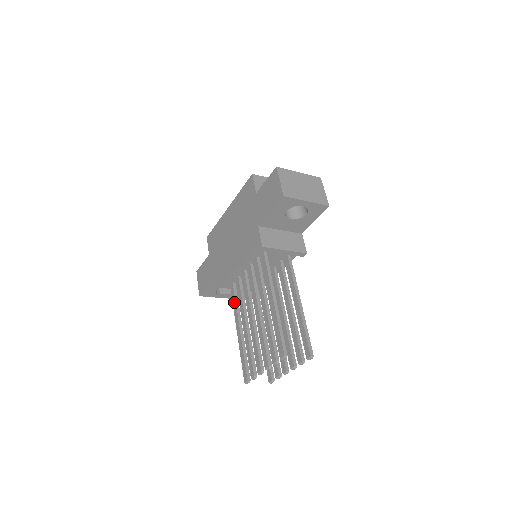
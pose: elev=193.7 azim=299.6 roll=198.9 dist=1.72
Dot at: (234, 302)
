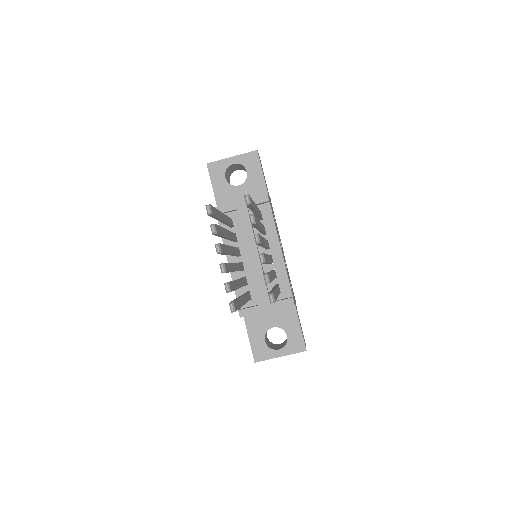
Dot at: occluded
